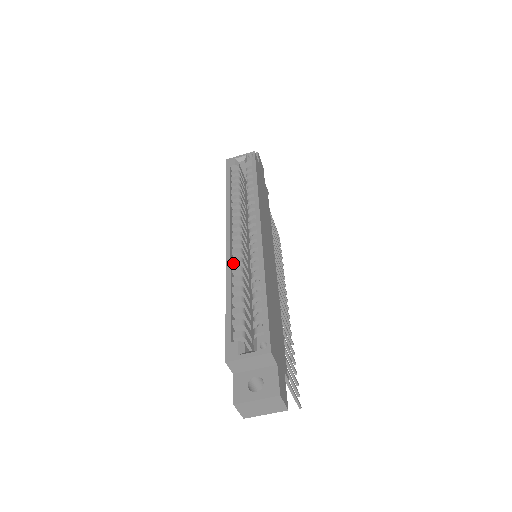
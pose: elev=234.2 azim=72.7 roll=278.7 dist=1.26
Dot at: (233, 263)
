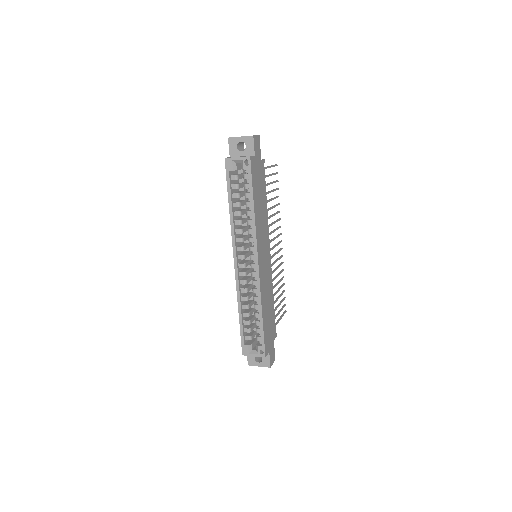
Dot at: (241, 284)
